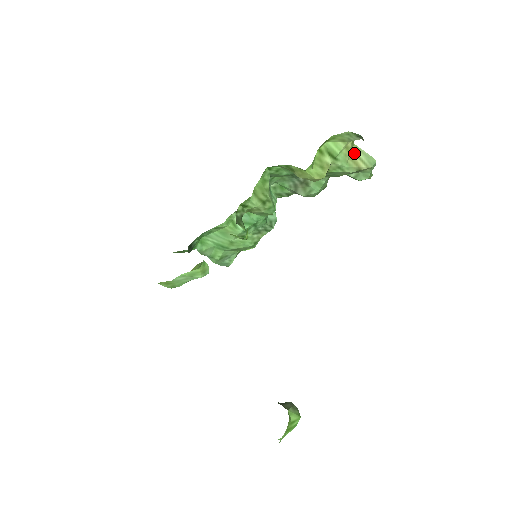
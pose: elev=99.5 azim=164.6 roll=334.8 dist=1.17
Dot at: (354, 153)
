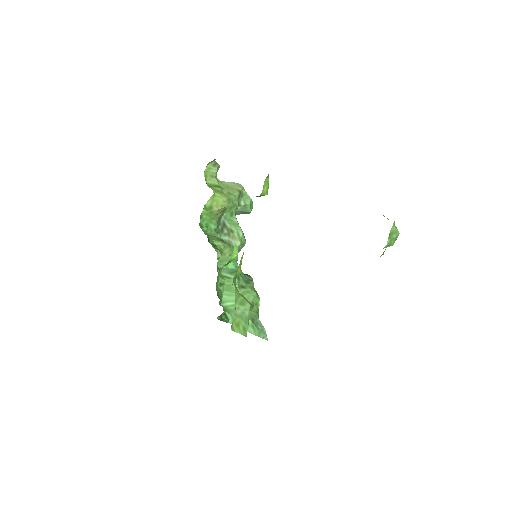
Dot at: (226, 185)
